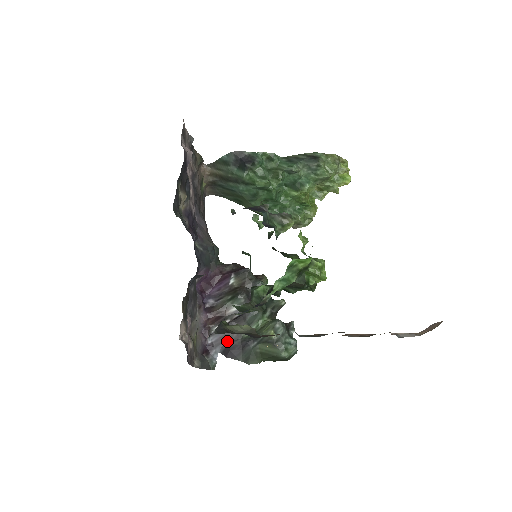
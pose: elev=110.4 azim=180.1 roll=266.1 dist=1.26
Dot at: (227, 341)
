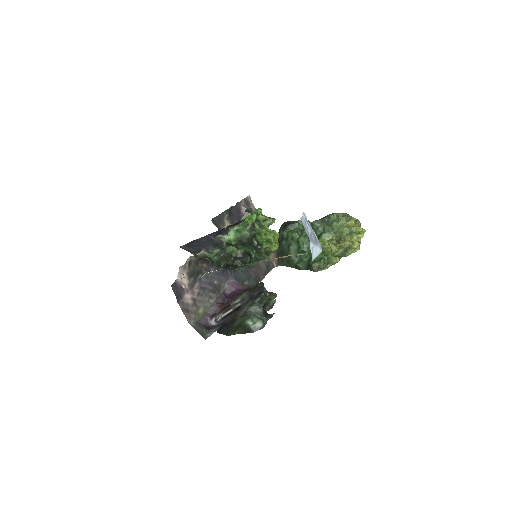
Dot at: (225, 324)
